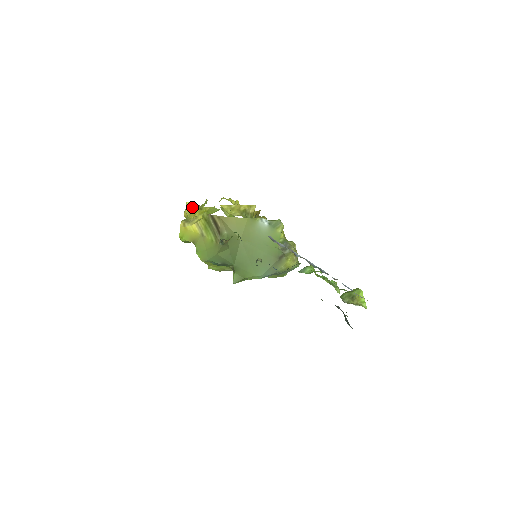
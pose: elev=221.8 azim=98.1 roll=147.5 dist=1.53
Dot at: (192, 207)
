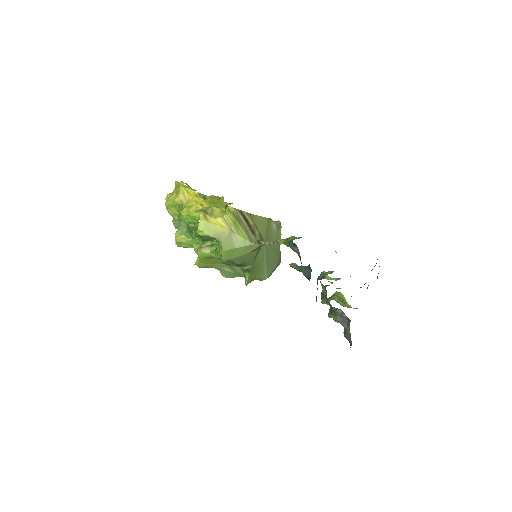
Dot at: (190, 194)
